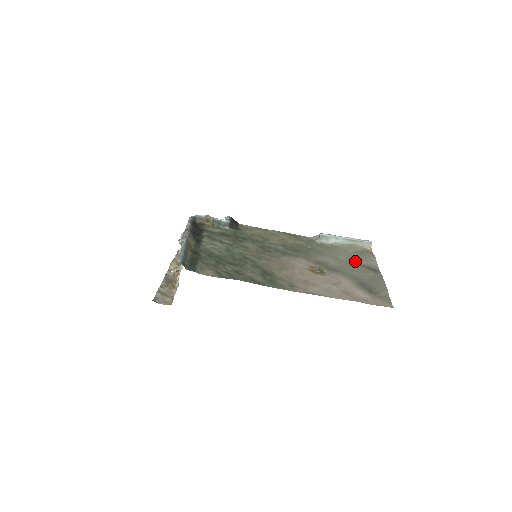
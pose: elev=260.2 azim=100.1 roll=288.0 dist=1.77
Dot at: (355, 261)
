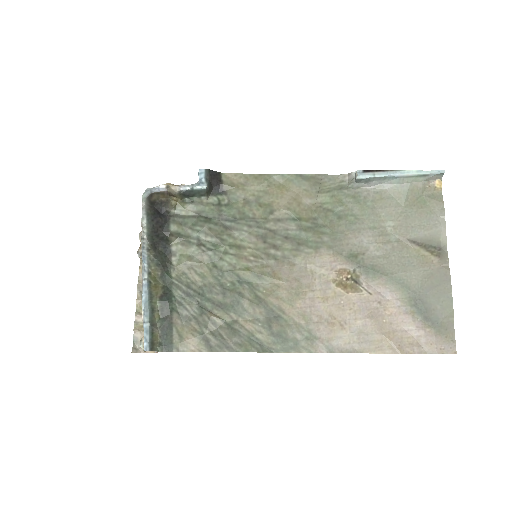
Dot at: (410, 235)
